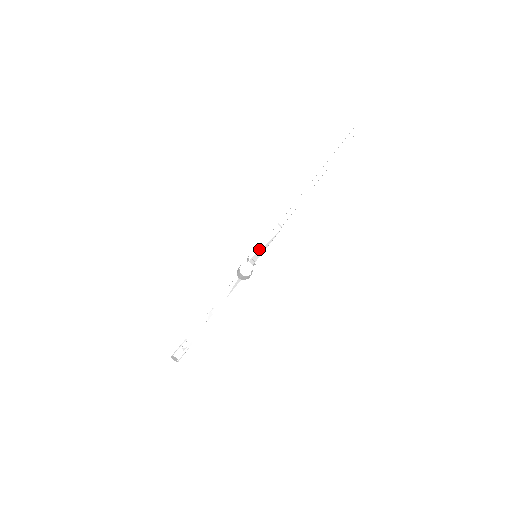
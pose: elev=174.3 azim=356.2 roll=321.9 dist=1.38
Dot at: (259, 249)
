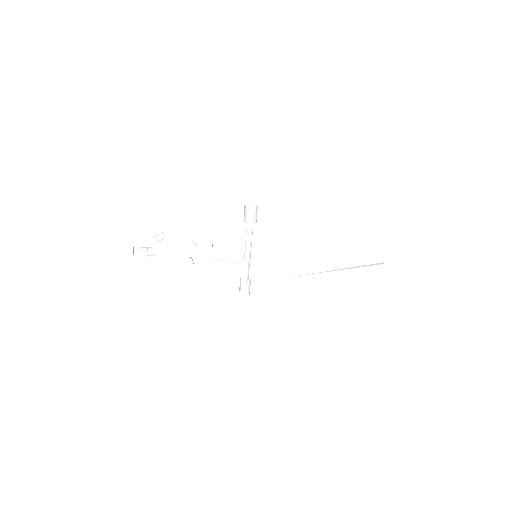
Dot at: (268, 232)
